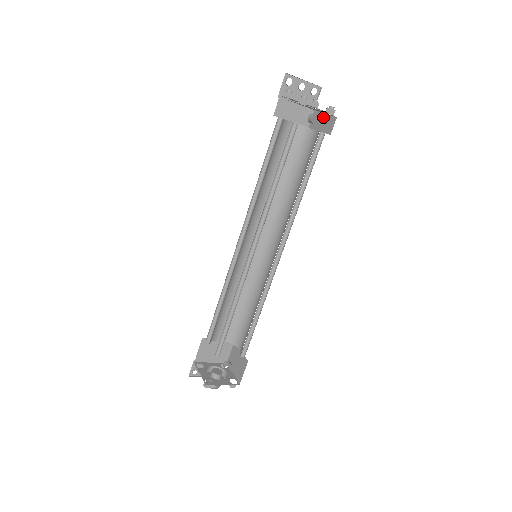
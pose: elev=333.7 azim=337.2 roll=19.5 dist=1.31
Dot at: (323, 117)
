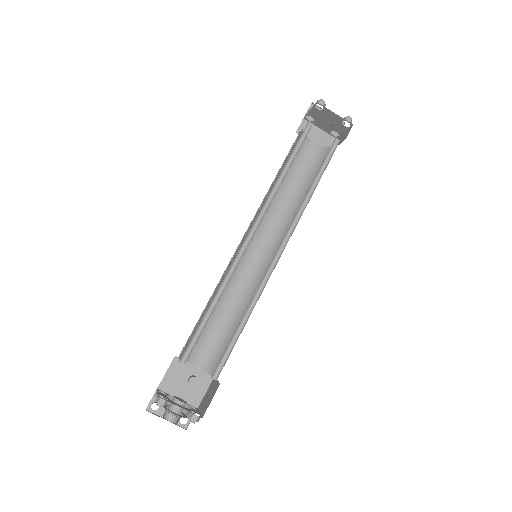
Dot at: (342, 136)
